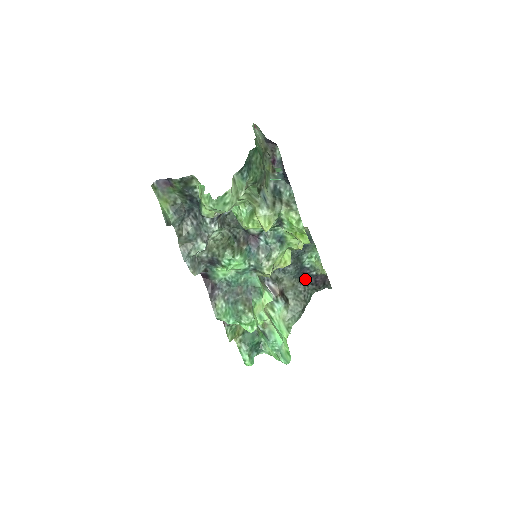
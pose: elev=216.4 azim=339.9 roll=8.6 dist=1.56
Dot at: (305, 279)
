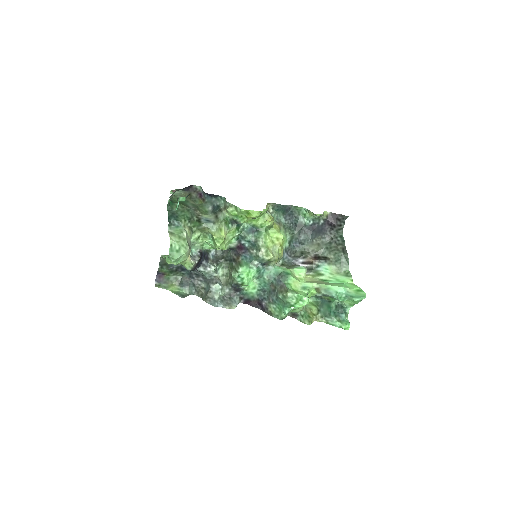
Dot at: (322, 232)
